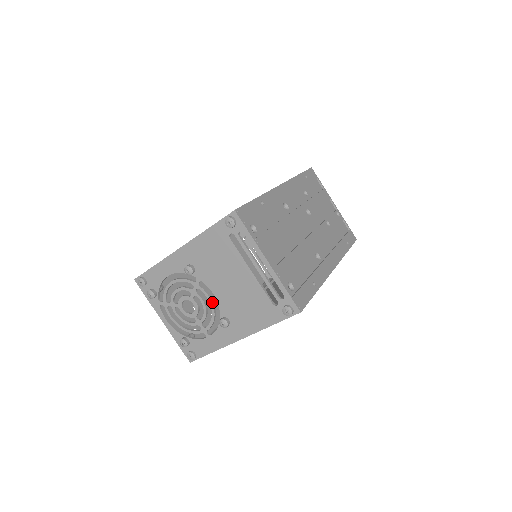
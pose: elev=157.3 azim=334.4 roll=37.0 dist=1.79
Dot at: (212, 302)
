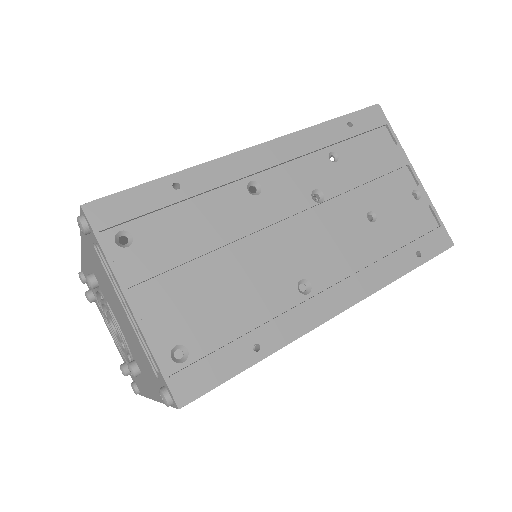
Dot at: occluded
